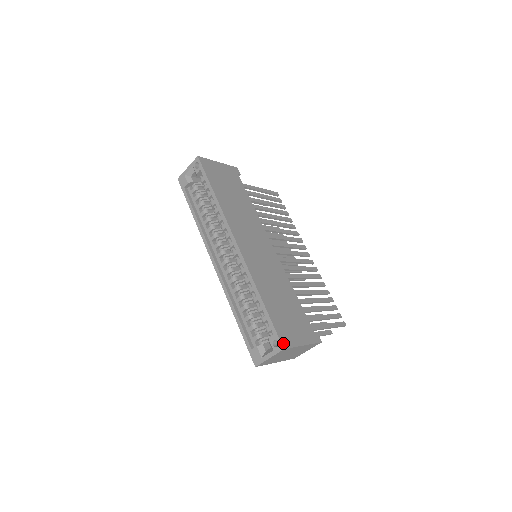
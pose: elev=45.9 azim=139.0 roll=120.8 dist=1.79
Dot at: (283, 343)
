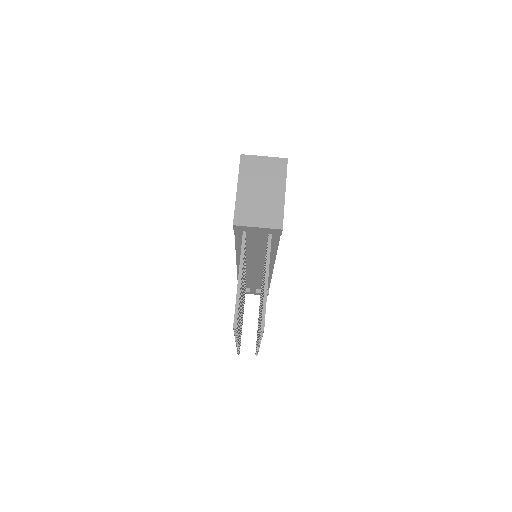
Dot at: occluded
